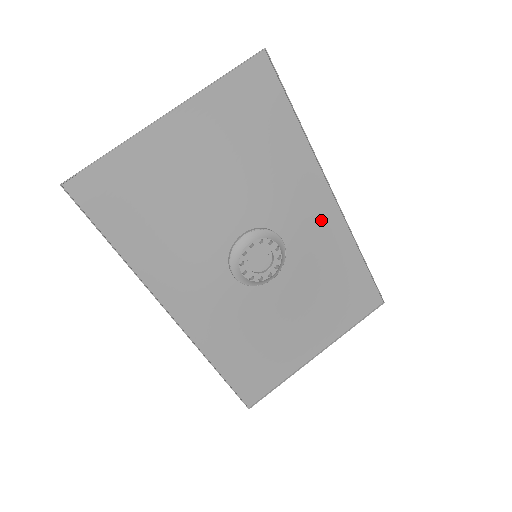
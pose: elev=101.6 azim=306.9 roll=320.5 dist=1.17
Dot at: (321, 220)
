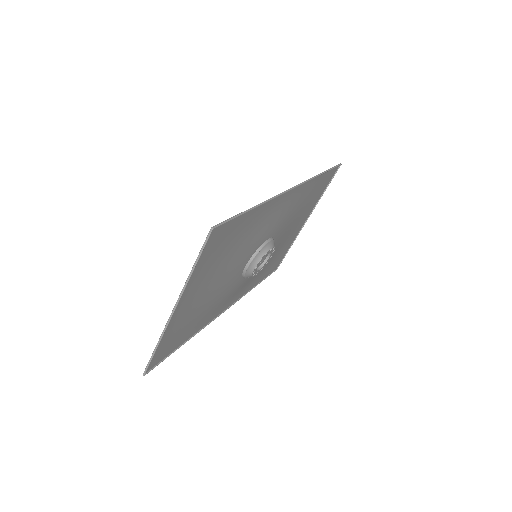
Dot at: (288, 203)
